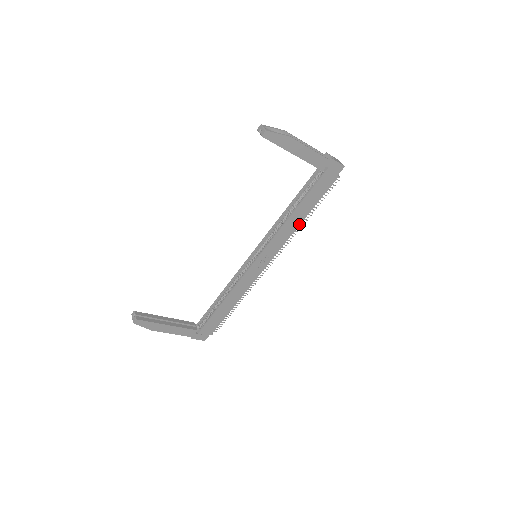
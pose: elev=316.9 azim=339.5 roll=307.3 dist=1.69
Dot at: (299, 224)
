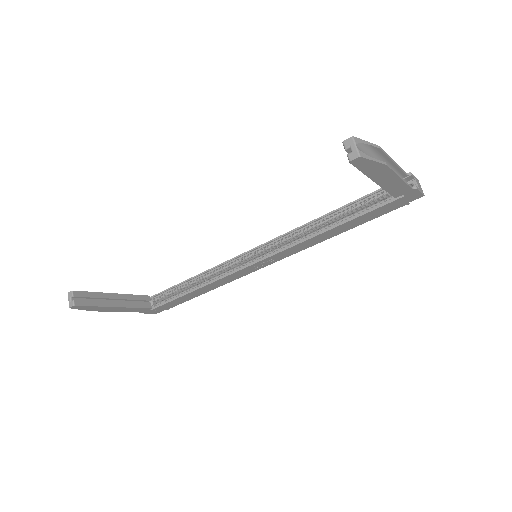
Dot at: (328, 238)
